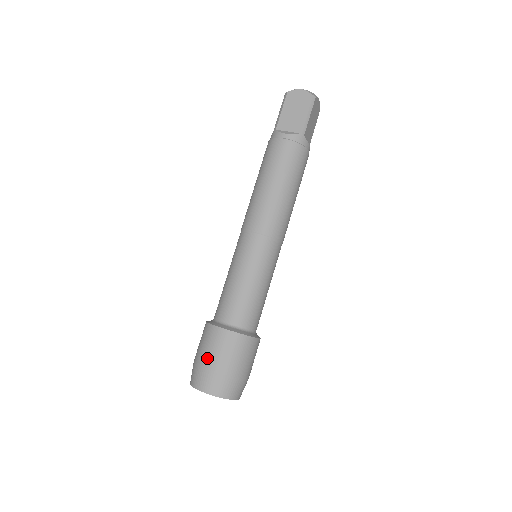
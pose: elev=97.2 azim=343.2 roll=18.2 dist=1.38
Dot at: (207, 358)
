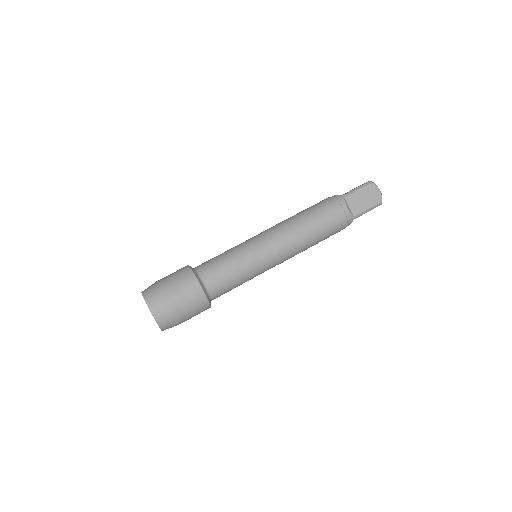
Dot at: occluded
